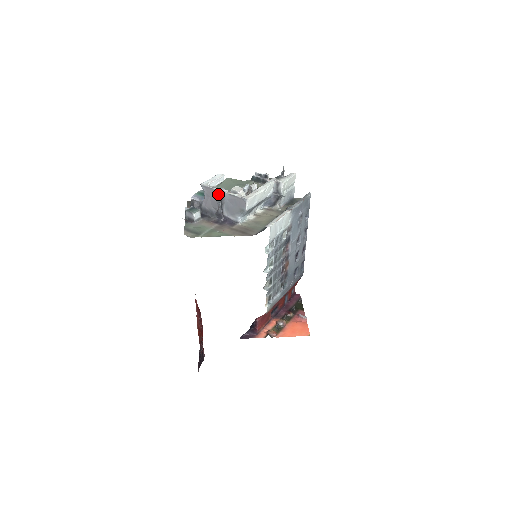
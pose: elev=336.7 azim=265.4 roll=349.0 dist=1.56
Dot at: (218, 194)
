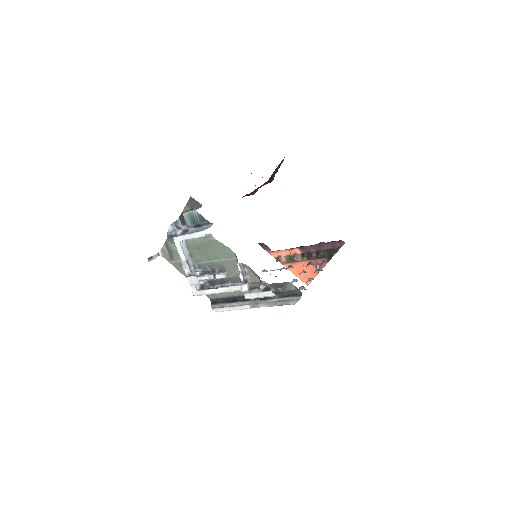
Dot at: (180, 265)
